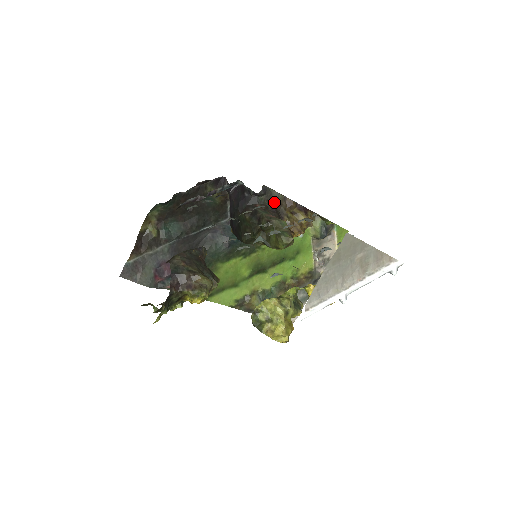
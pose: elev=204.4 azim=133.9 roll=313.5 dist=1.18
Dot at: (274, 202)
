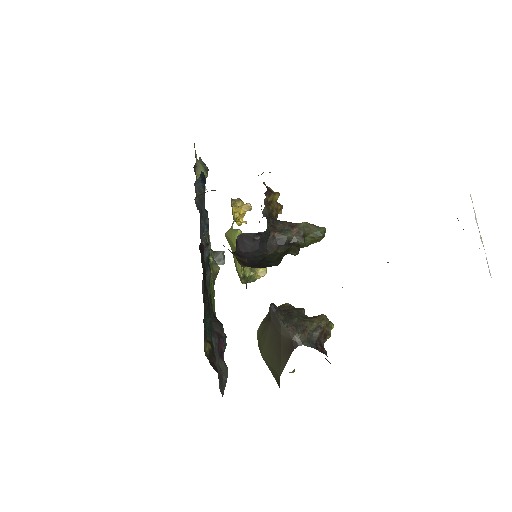
Dot at: occluded
